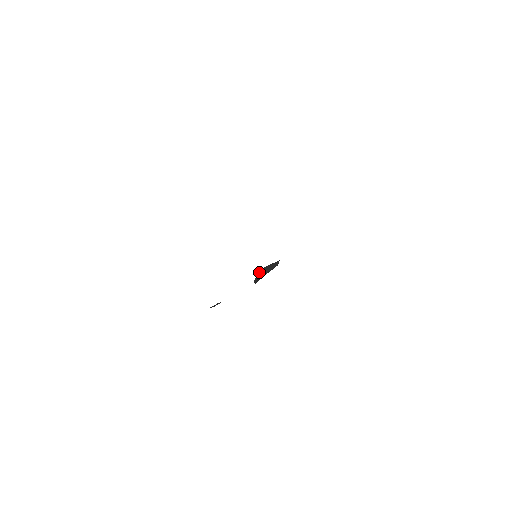
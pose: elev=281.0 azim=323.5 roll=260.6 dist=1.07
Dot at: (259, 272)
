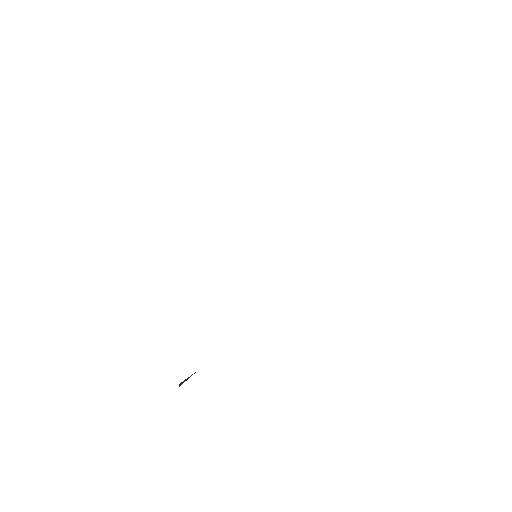
Dot at: (185, 379)
